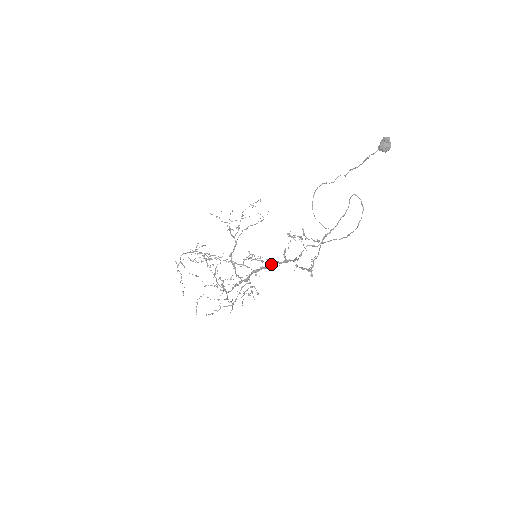
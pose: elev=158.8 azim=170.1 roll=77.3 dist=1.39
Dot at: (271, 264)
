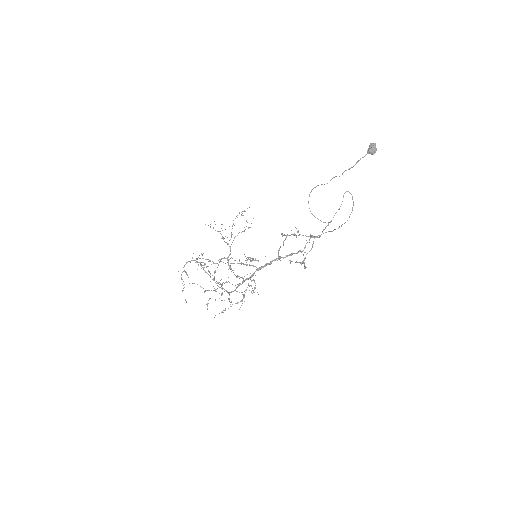
Dot at: (275, 260)
